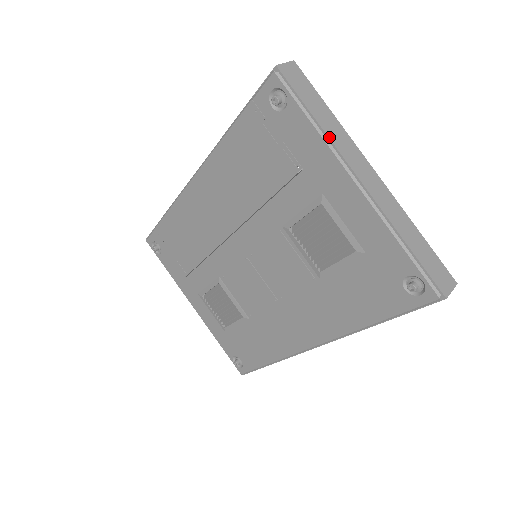
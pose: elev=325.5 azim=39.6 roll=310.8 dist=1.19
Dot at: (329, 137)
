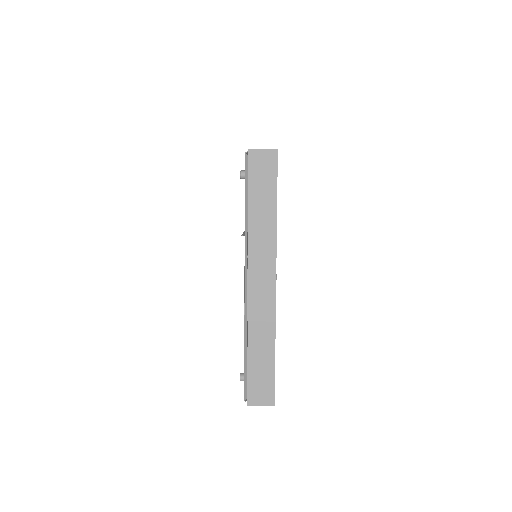
Dot at: (249, 233)
